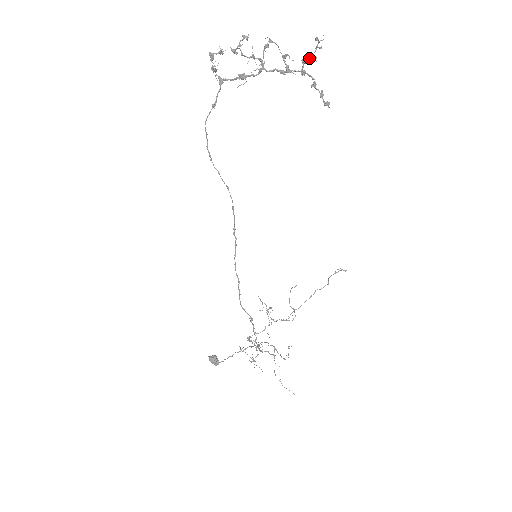
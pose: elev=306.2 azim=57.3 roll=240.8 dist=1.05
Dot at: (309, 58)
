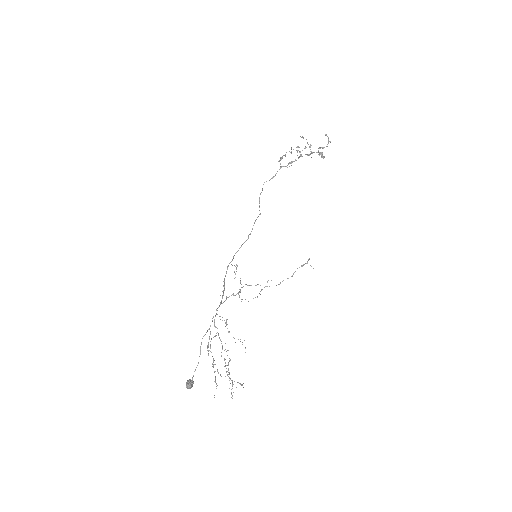
Dot at: (323, 147)
